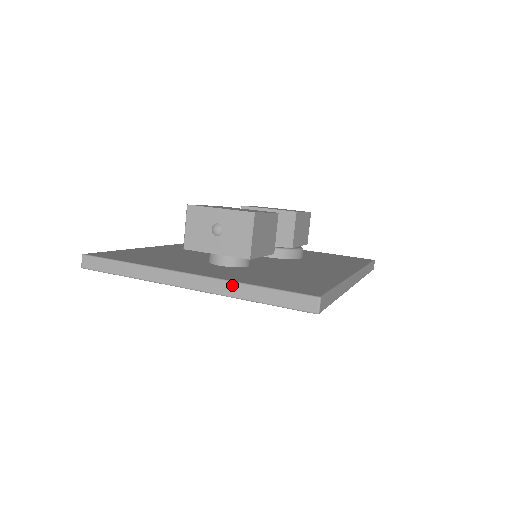
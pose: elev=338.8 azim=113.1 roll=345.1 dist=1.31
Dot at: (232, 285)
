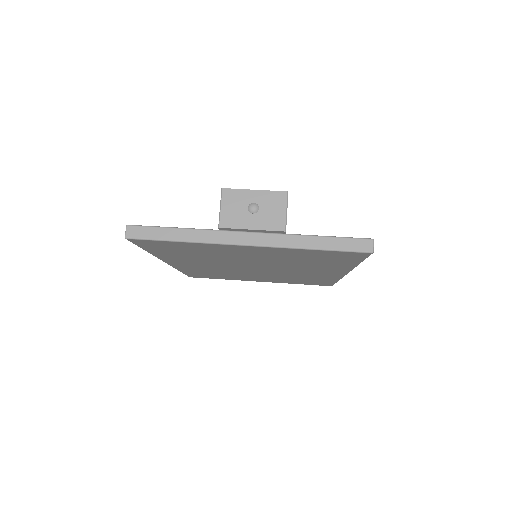
Dot at: (293, 237)
